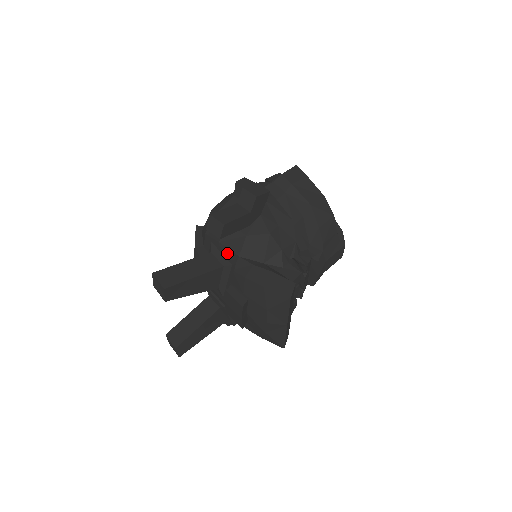
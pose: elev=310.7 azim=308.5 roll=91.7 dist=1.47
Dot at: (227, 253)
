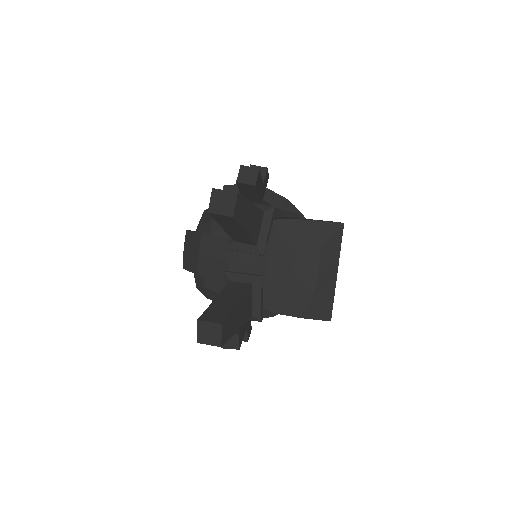
Dot at: occluded
